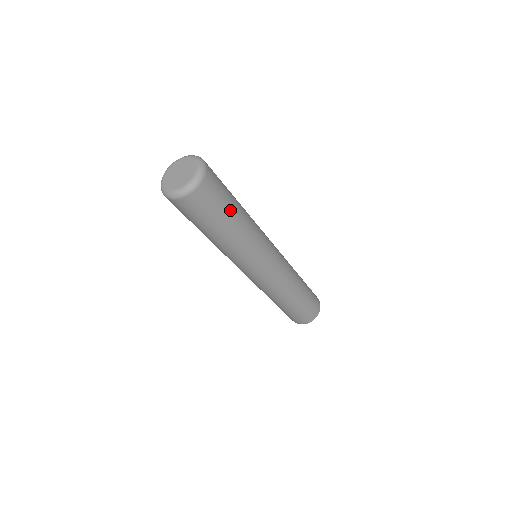
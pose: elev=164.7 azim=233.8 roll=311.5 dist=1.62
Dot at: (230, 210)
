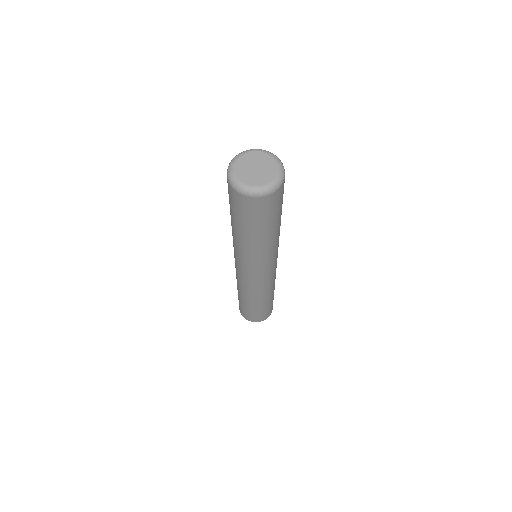
Dot at: occluded
